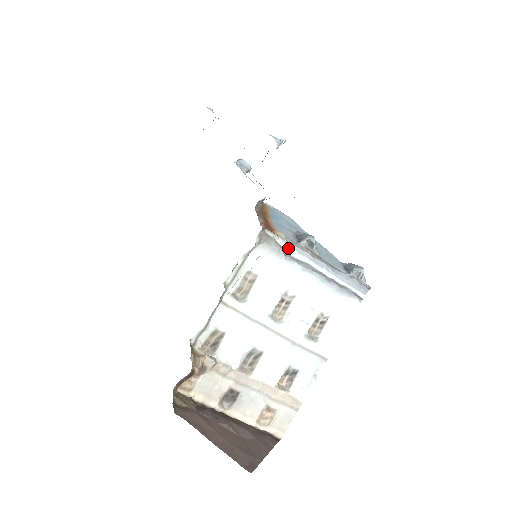
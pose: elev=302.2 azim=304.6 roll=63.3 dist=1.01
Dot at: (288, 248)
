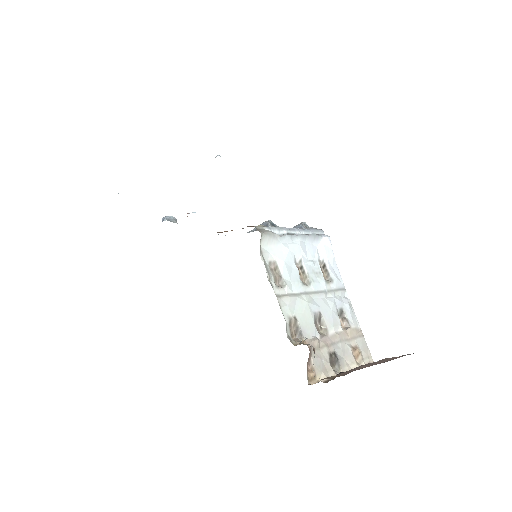
Dot at: (272, 231)
